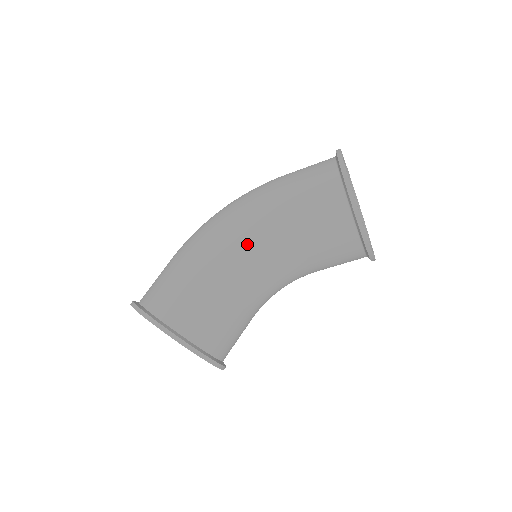
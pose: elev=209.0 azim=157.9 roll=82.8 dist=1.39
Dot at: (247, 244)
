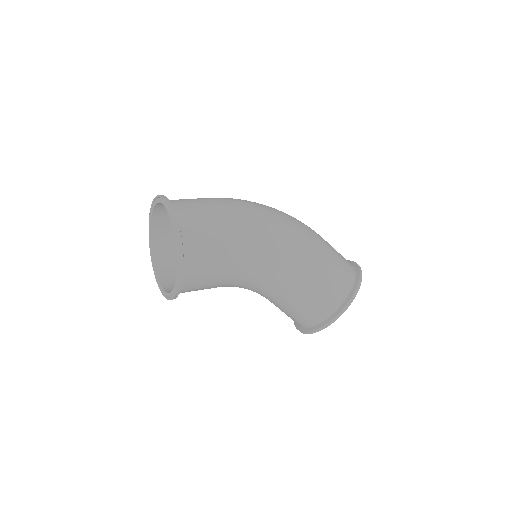
Dot at: (273, 265)
